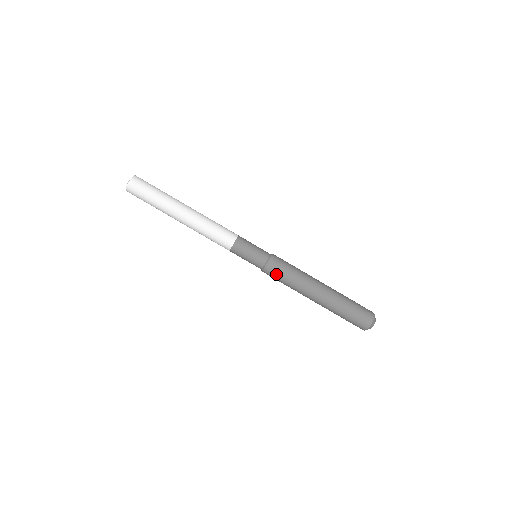
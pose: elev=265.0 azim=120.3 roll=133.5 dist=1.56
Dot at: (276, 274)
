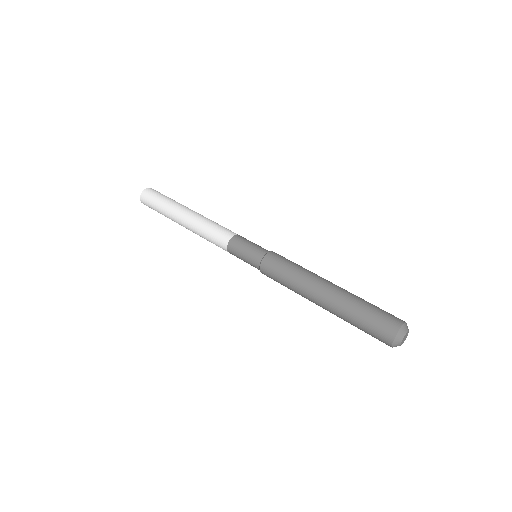
Dot at: (279, 261)
